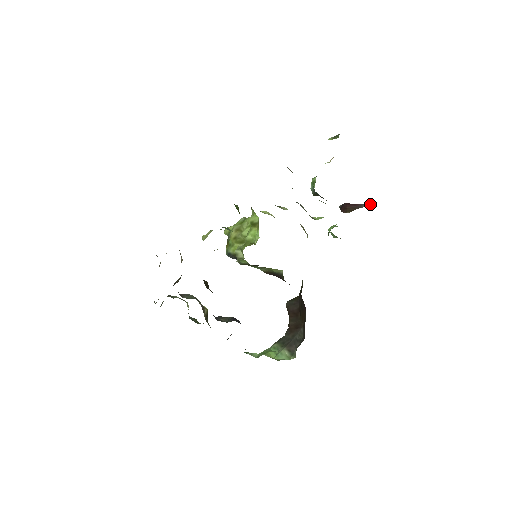
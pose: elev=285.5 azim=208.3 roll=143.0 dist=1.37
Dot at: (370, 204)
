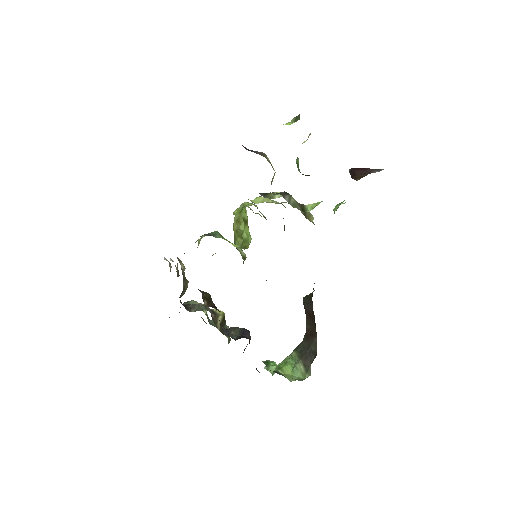
Dot at: (380, 169)
